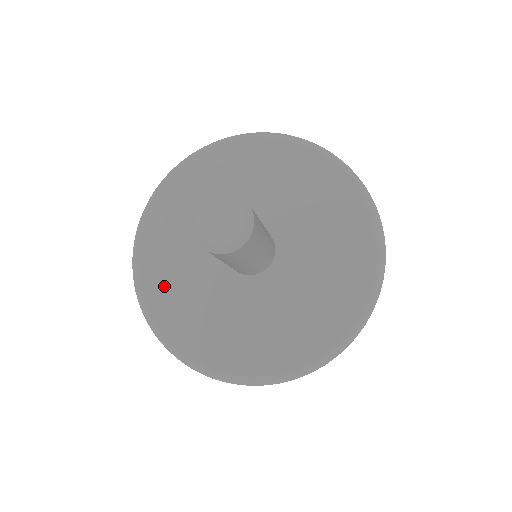
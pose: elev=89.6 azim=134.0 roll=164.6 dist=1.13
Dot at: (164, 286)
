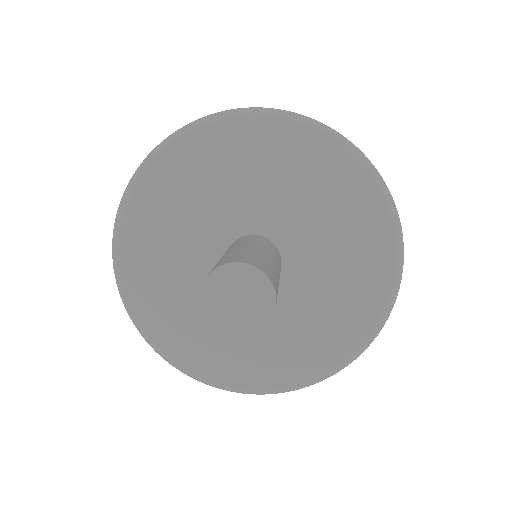
Dot at: (146, 259)
